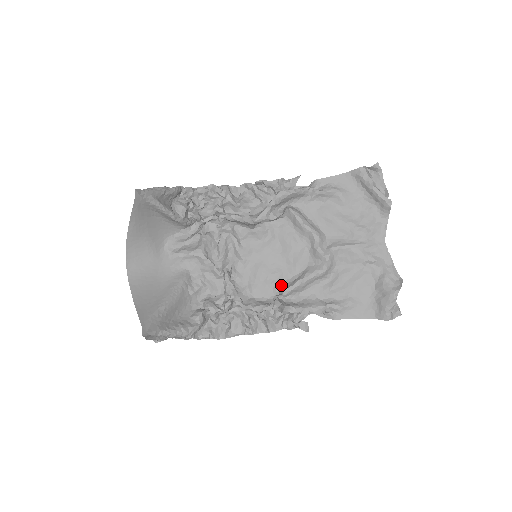
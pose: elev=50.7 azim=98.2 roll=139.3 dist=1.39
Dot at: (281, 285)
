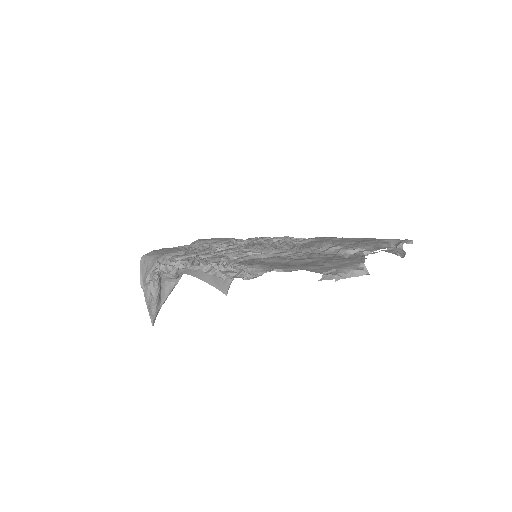
Dot at: (290, 246)
